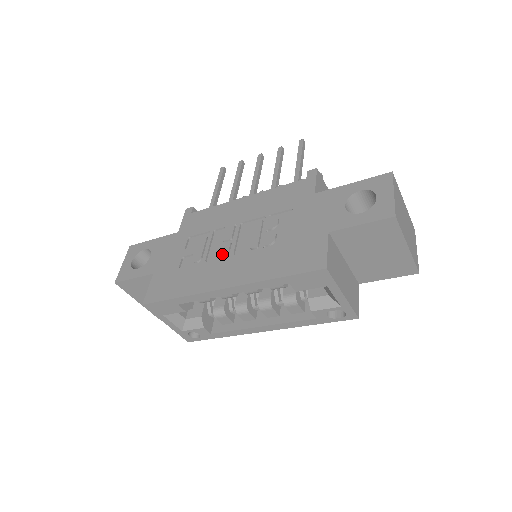
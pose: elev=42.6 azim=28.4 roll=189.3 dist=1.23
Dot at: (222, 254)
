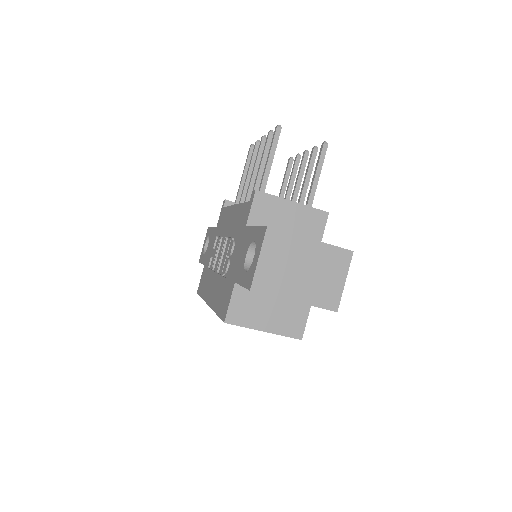
Dot at: (215, 268)
